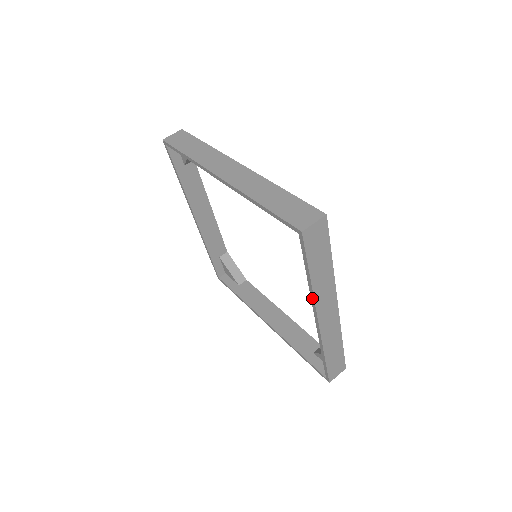
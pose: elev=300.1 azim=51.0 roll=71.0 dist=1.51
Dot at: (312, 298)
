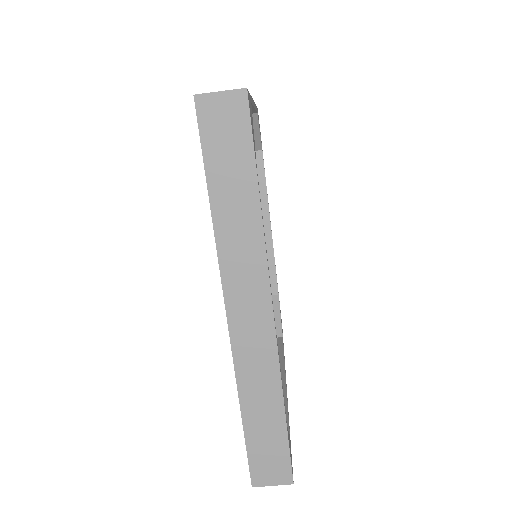
Dot at: occluded
